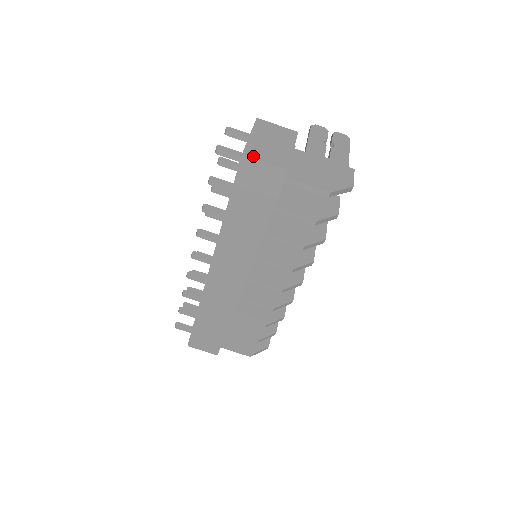
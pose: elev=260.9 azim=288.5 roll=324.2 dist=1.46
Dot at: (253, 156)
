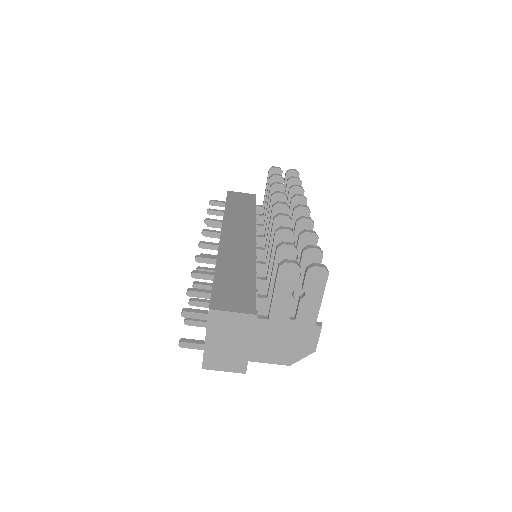
Dot at: (212, 368)
